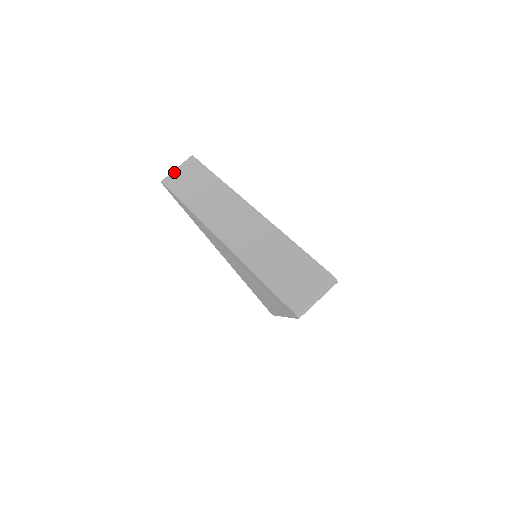
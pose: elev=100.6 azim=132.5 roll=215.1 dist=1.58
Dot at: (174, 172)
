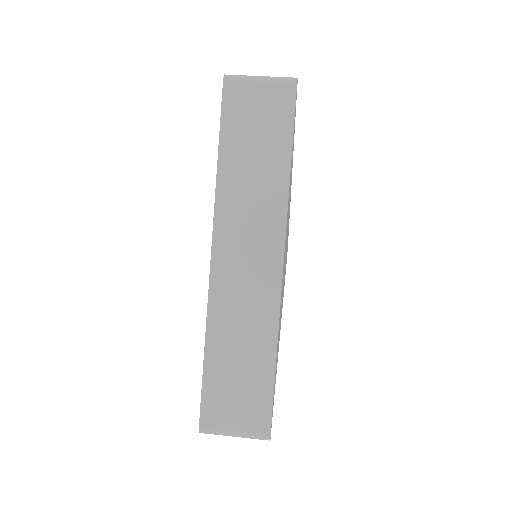
Dot at: occluded
